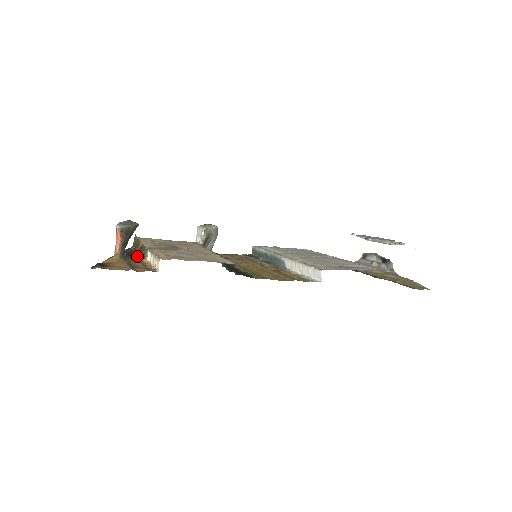
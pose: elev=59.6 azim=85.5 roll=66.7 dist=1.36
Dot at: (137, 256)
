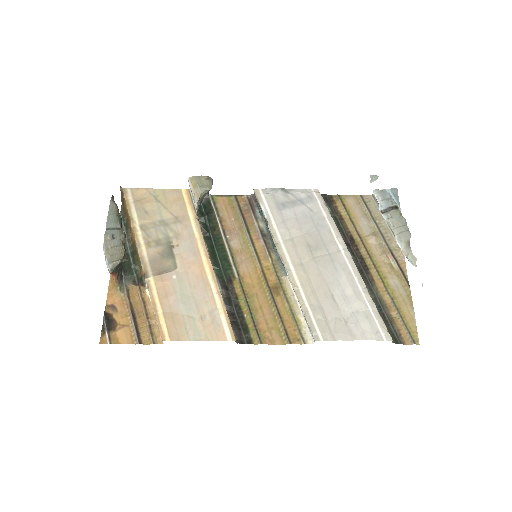
Dot at: (134, 265)
